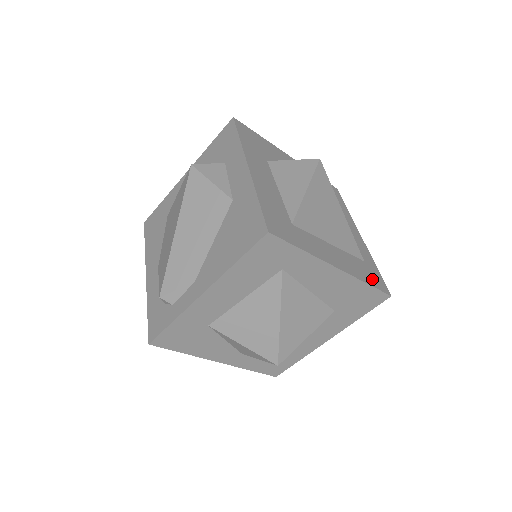
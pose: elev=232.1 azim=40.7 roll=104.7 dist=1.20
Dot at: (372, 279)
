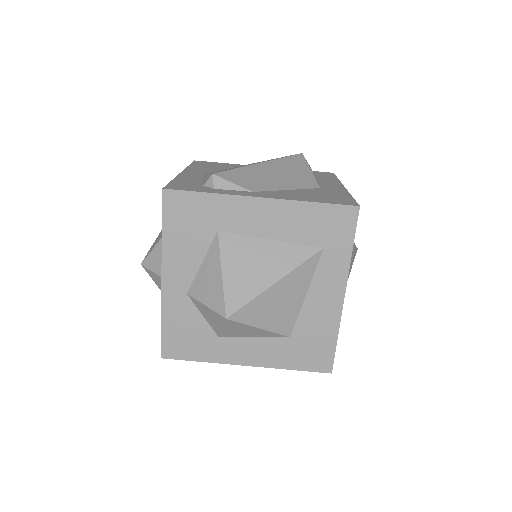
Dot at: occluded
